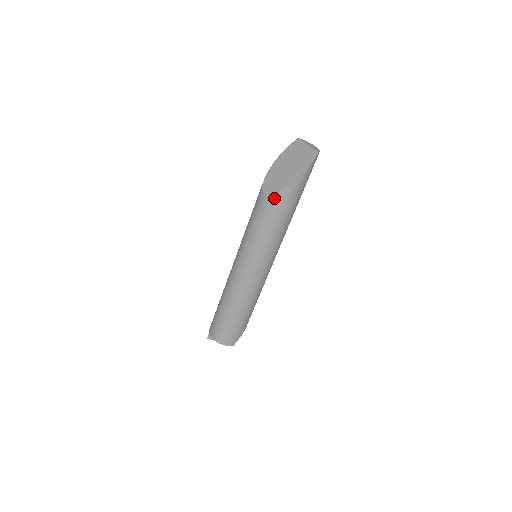
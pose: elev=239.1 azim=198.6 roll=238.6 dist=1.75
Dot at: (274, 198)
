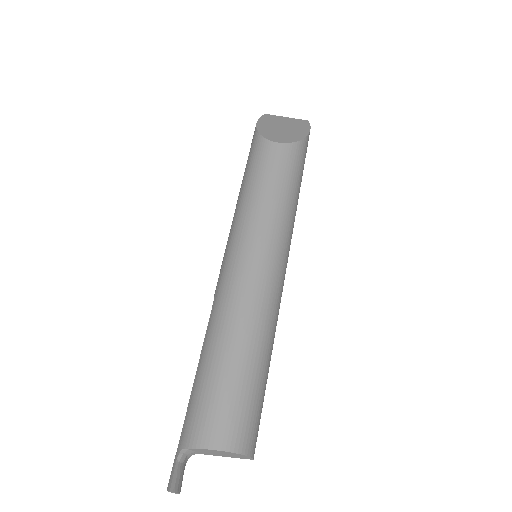
Dot at: (295, 148)
